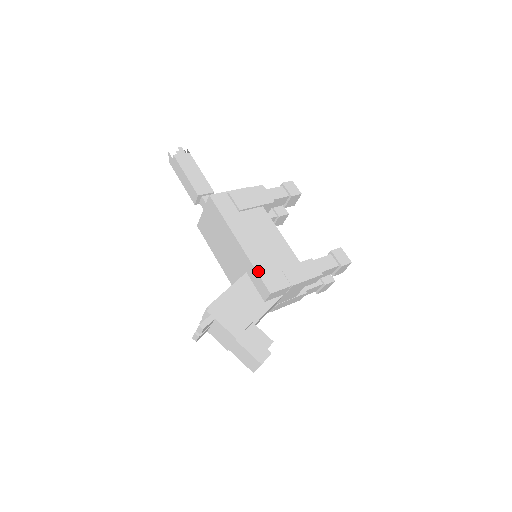
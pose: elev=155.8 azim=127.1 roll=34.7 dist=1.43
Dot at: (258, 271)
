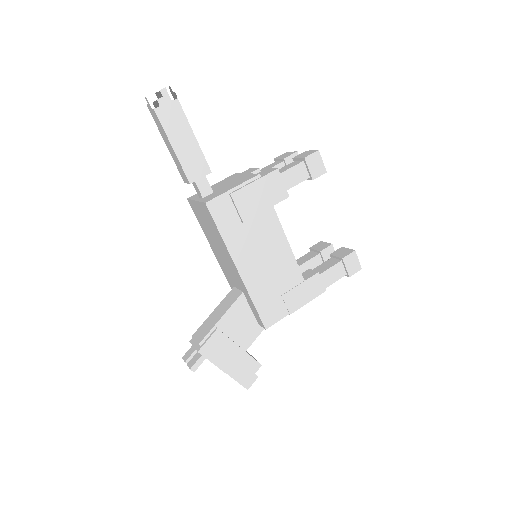
Dot at: (256, 305)
